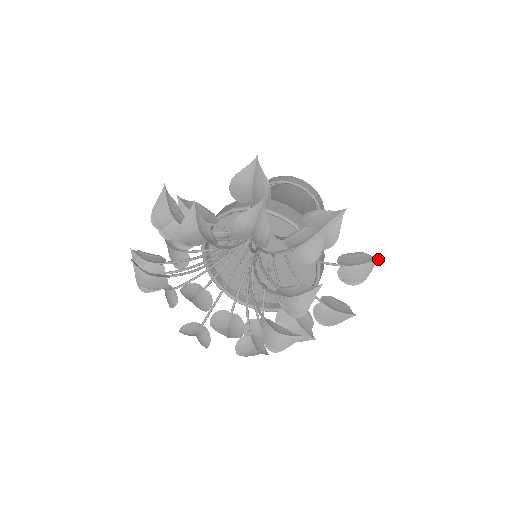
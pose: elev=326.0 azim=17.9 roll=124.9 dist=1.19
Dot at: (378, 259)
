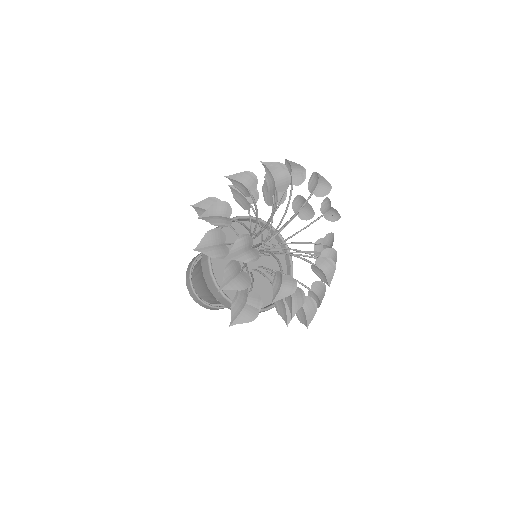
Dot at: (320, 304)
